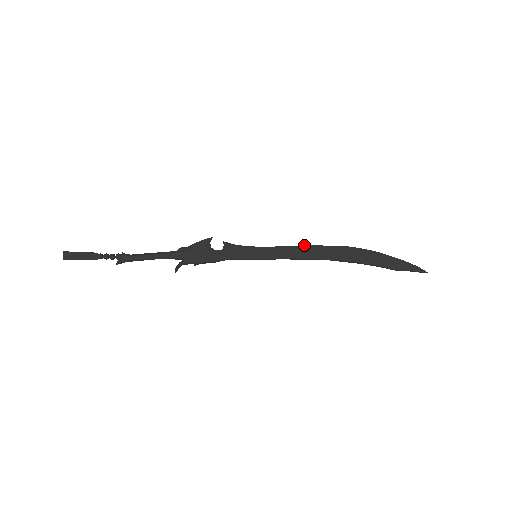
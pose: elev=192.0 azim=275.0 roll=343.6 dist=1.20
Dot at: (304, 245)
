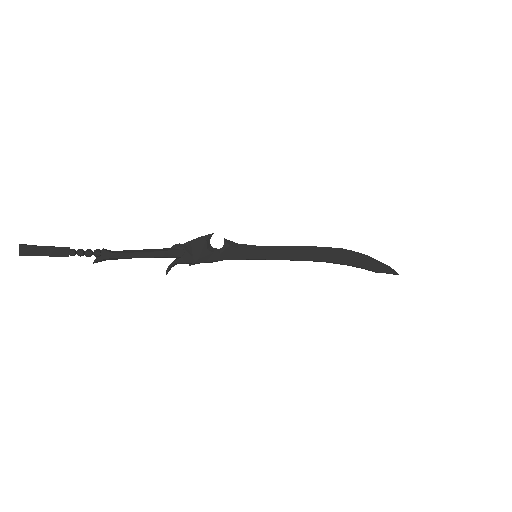
Dot at: (303, 246)
